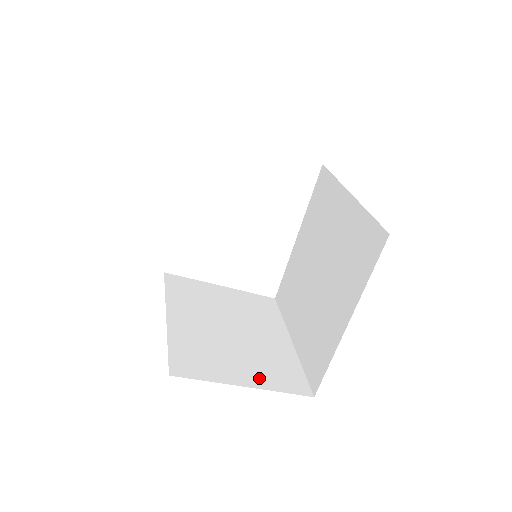
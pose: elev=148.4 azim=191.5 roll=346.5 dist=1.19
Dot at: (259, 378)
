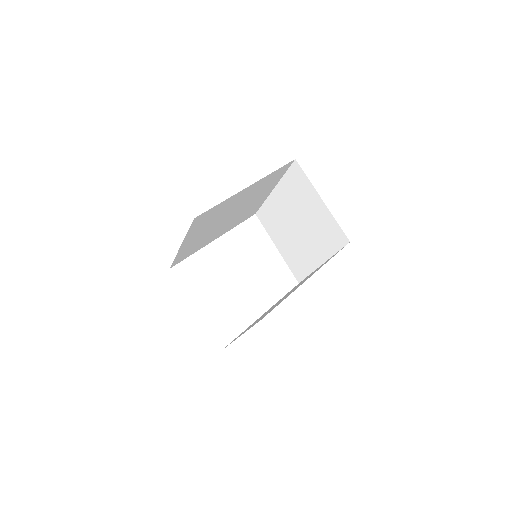
Dot at: occluded
